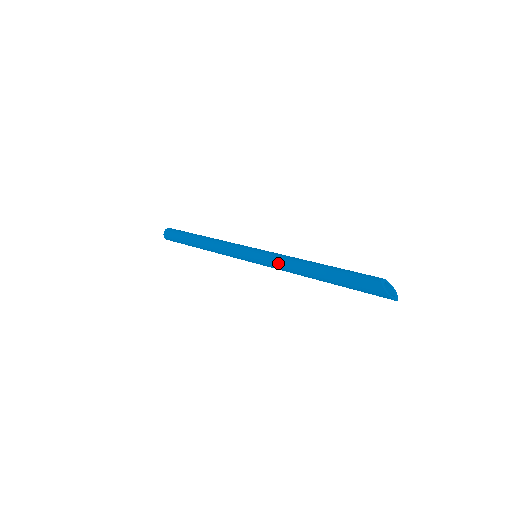
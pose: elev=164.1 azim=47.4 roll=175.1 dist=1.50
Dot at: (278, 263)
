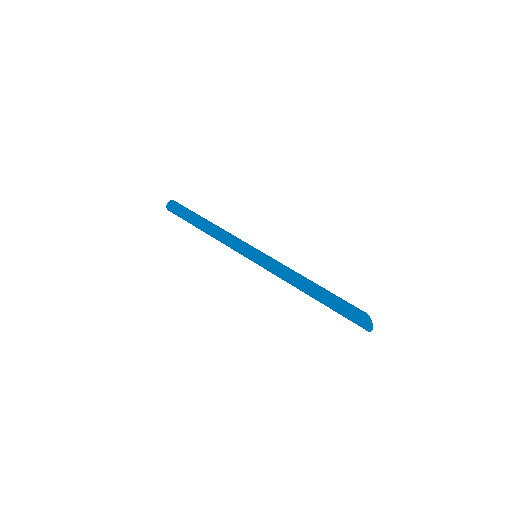
Dot at: (276, 273)
